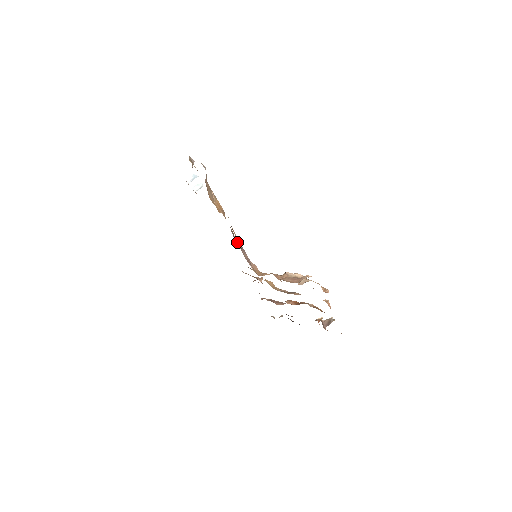
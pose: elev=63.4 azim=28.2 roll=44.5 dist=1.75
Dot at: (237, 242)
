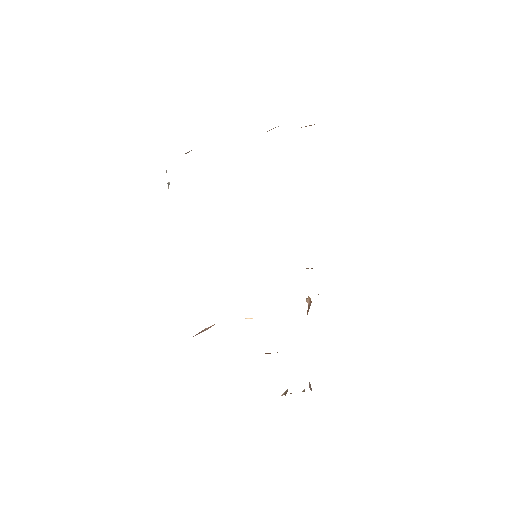
Dot at: occluded
